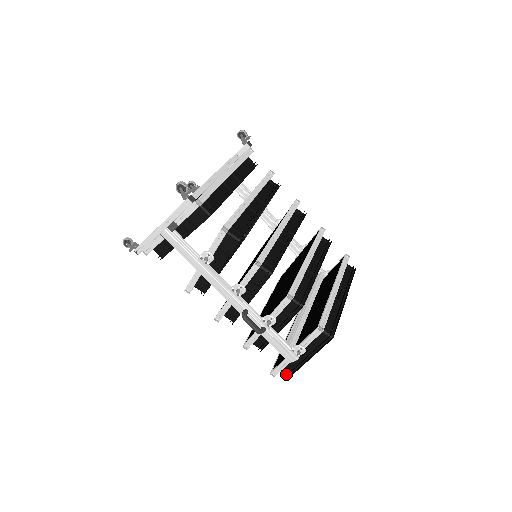
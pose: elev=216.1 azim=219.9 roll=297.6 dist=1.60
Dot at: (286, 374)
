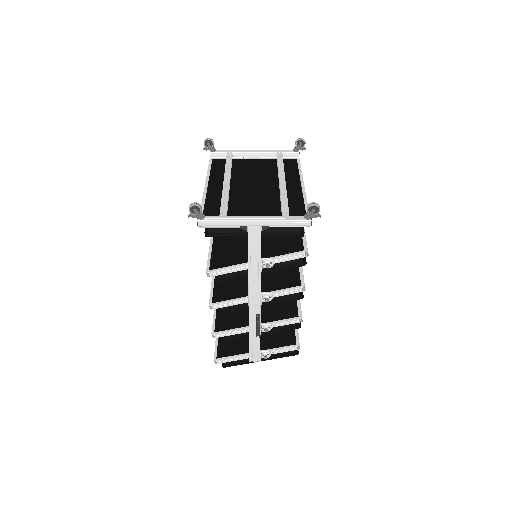
Dot at: (225, 363)
